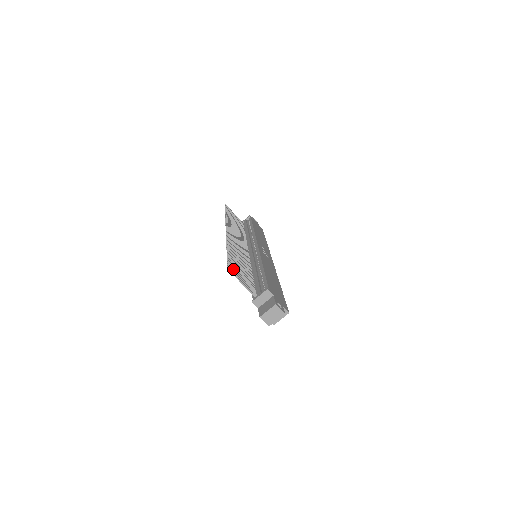
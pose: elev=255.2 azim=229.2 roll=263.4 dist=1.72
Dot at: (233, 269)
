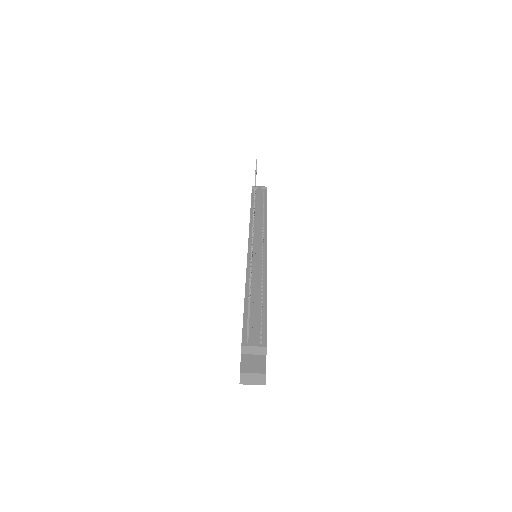
Dot at: occluded
